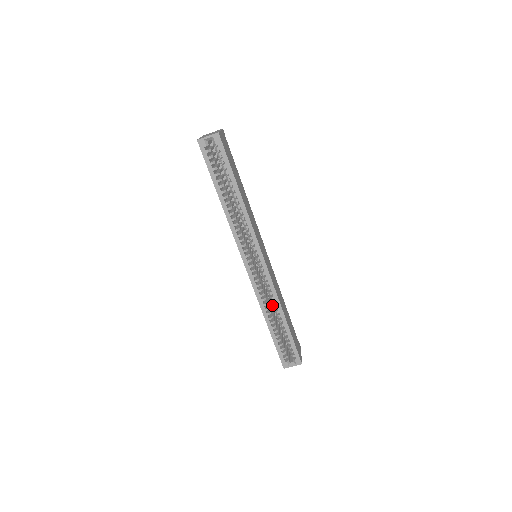
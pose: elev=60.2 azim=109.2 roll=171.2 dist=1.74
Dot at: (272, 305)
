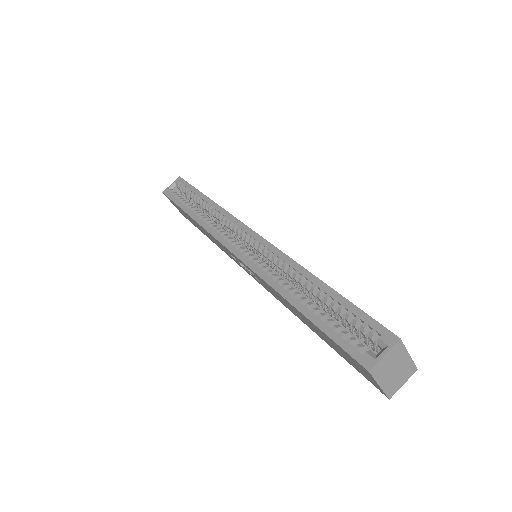
Dot at: (297, 287)
